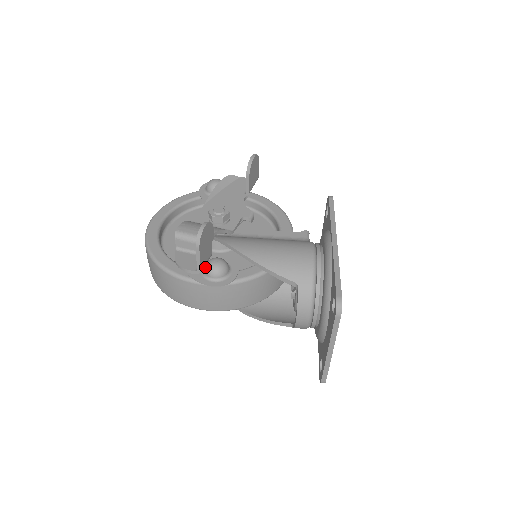
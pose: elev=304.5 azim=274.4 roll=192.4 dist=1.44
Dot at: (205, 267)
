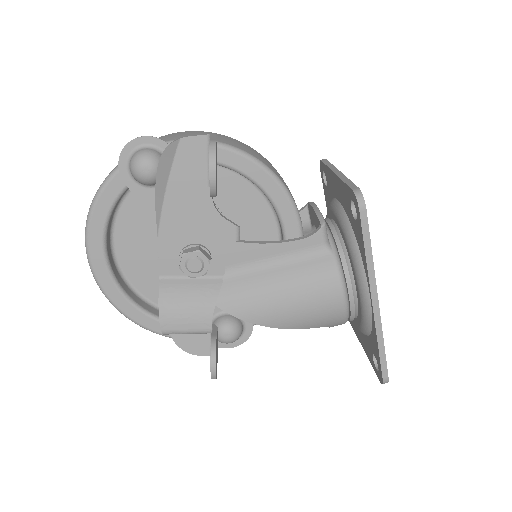
Dot at: occluded
